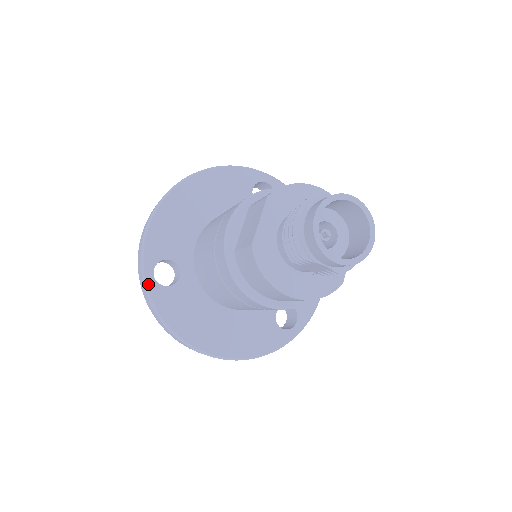
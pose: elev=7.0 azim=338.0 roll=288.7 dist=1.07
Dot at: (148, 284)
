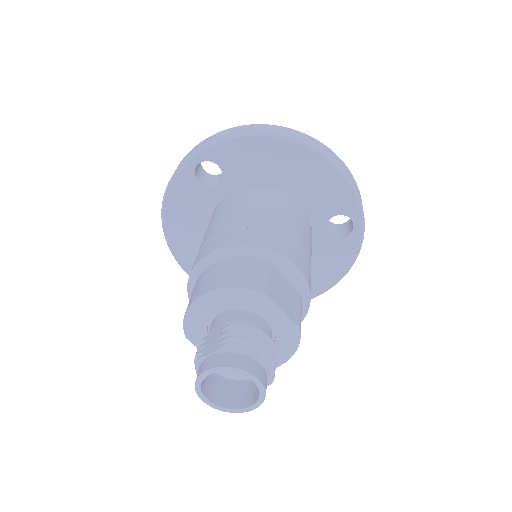
Dot at: occluded
